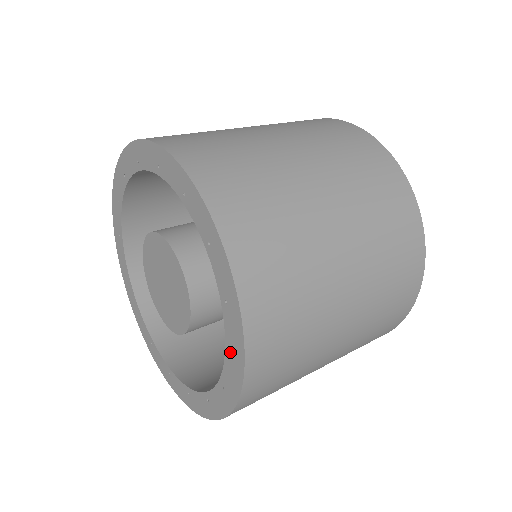
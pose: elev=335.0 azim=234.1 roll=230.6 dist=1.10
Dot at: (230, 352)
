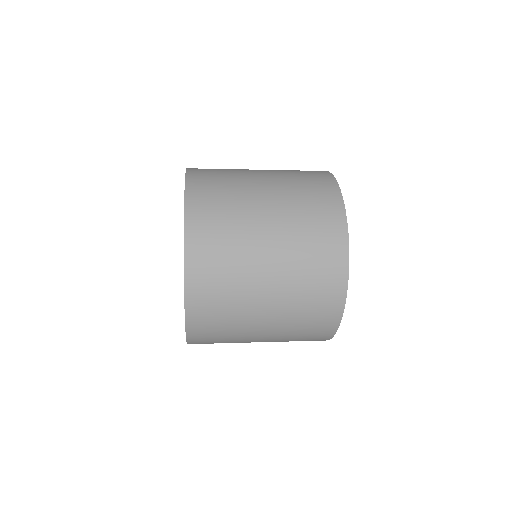
Dot at: occluded
